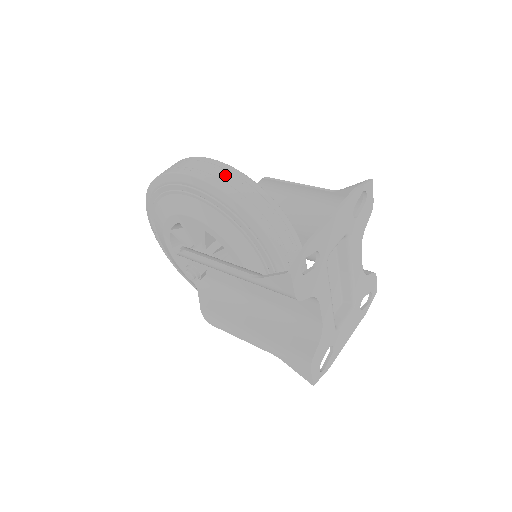
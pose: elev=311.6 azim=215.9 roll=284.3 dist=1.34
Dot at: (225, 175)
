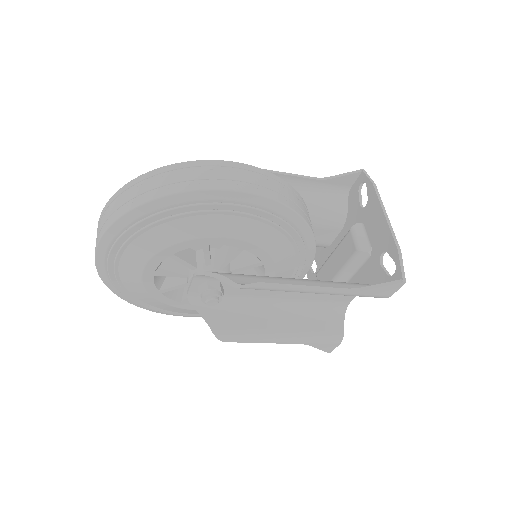
Dot at: (276, 185)
